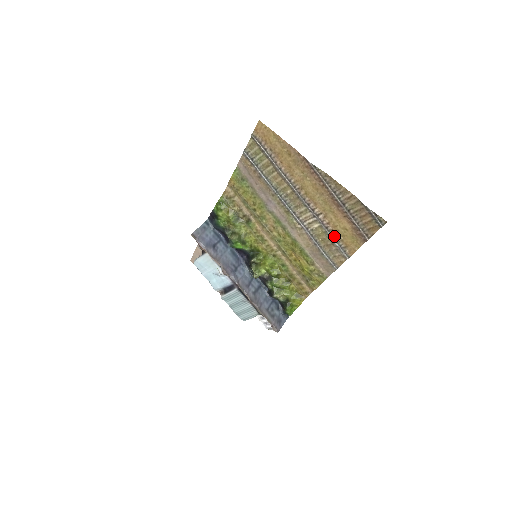
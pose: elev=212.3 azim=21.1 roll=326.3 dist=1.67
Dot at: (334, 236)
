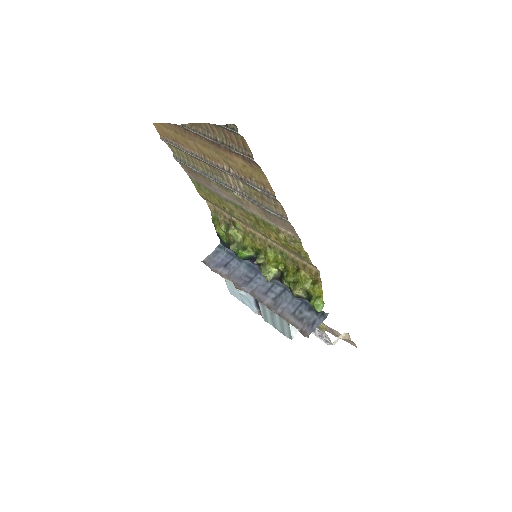
Dot at: (251, 183)
